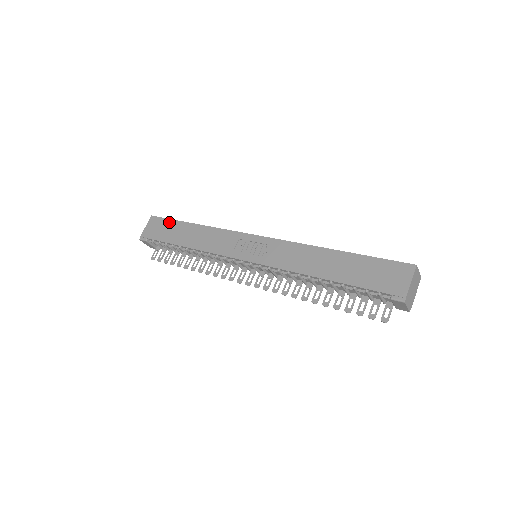
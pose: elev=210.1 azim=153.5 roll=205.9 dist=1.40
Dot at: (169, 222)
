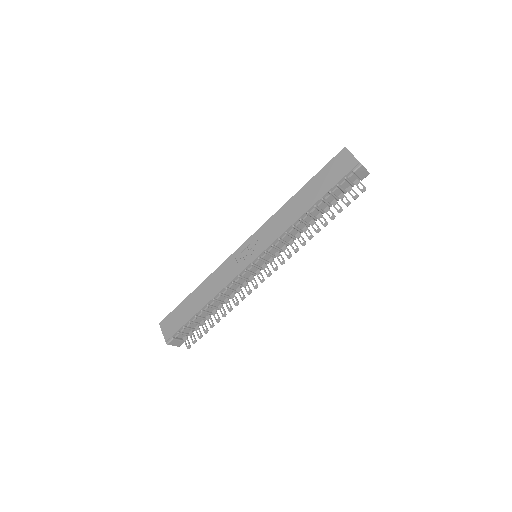
Dot at: (177, 310)
